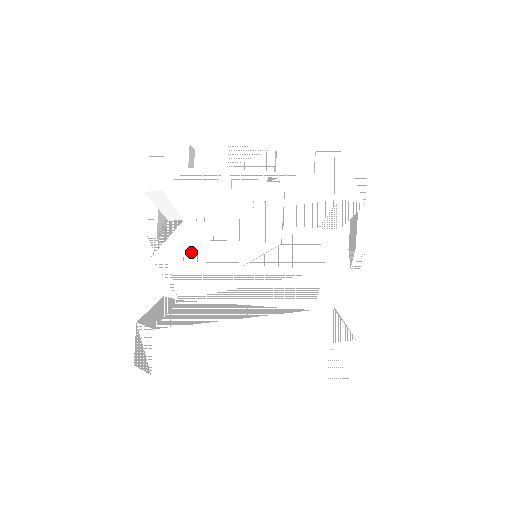
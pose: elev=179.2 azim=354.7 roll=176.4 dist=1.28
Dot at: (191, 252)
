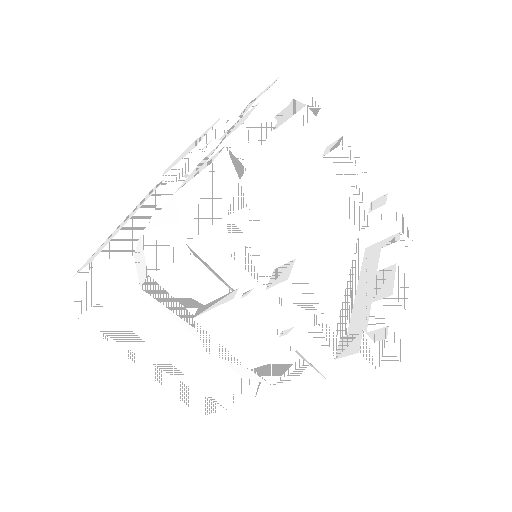
Dot at: (176, 286)
